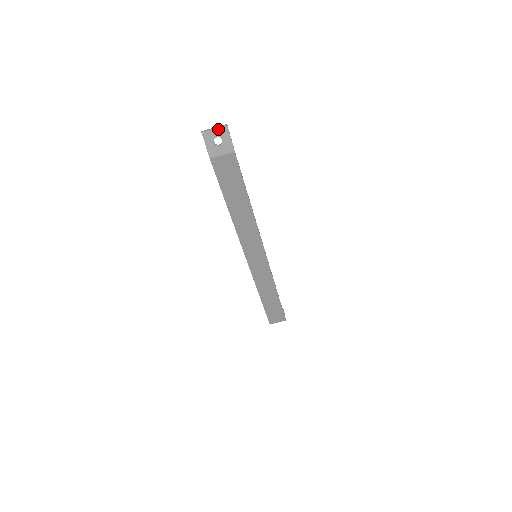
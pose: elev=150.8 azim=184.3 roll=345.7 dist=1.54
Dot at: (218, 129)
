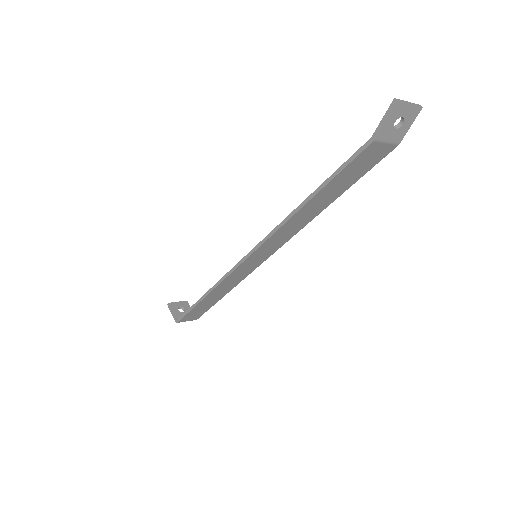
Dot at: (412, 107)
